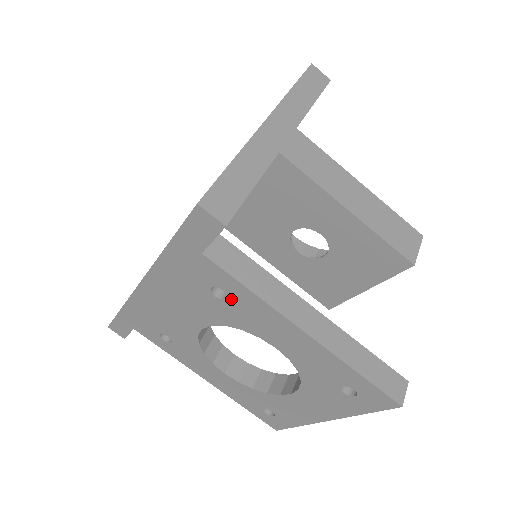
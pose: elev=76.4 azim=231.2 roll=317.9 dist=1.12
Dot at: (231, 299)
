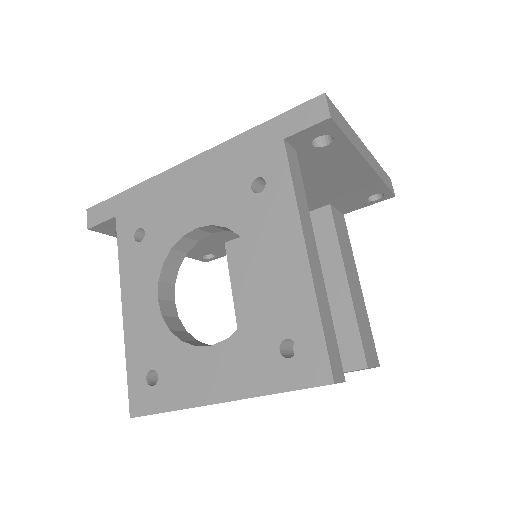
Dot at: (265, 194)
